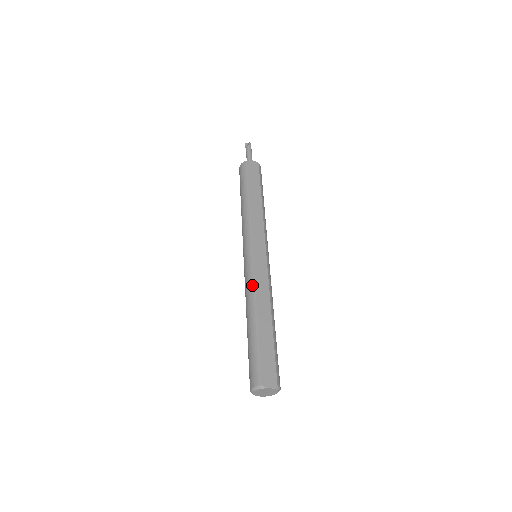
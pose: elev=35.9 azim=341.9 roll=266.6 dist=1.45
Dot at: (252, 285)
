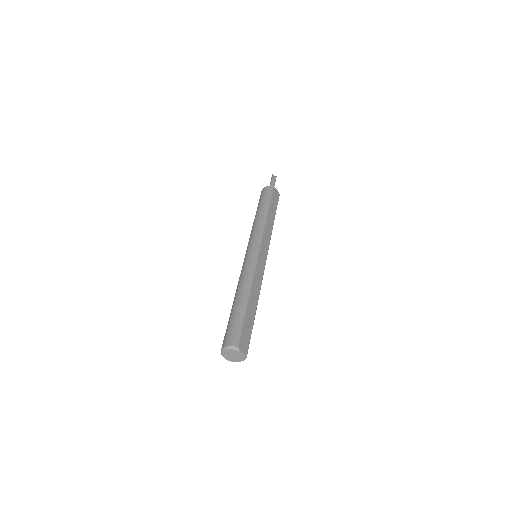
Dot at: (252, 273)
